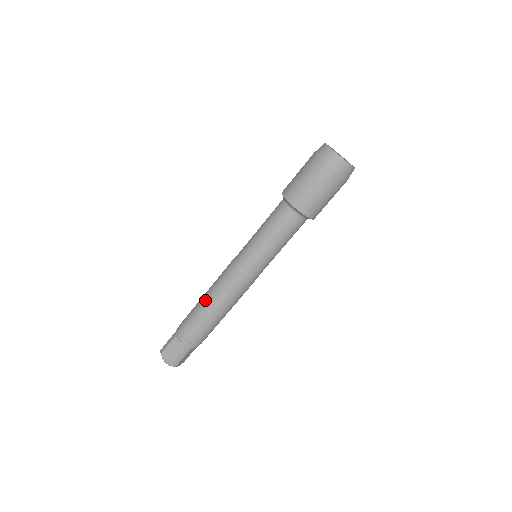
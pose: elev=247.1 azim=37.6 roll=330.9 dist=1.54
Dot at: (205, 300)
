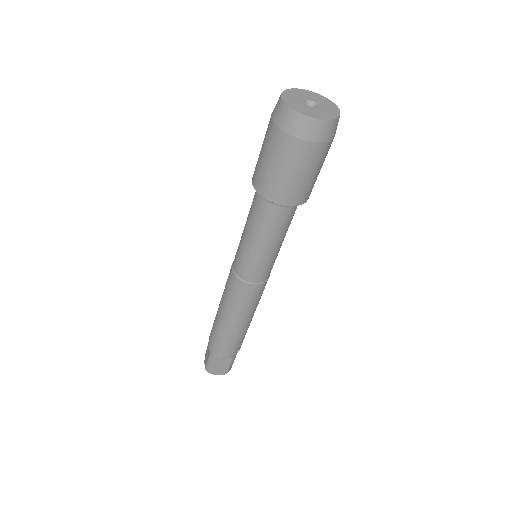
Dot at: (228, 323)
